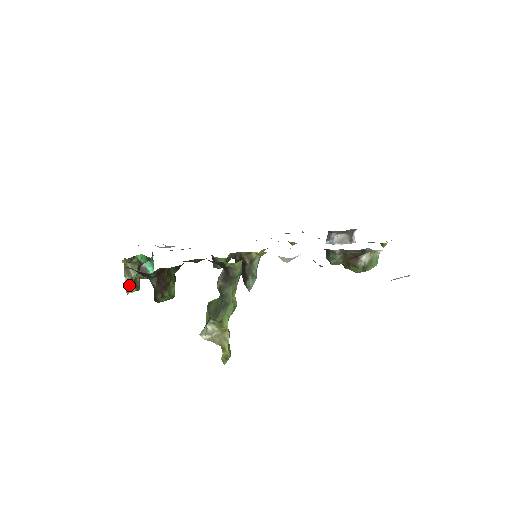
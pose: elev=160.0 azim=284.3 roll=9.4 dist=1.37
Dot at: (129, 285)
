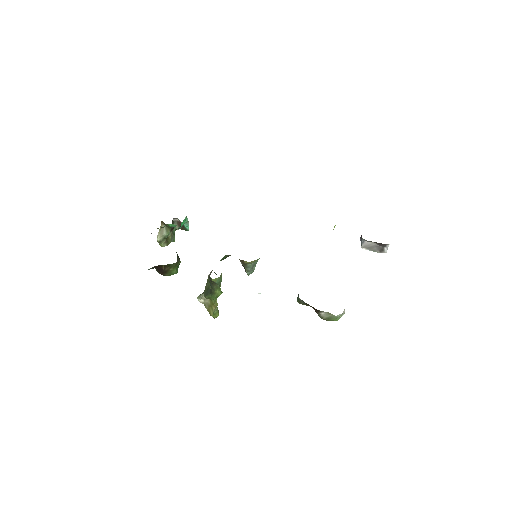
Dot at: (161, 242)
